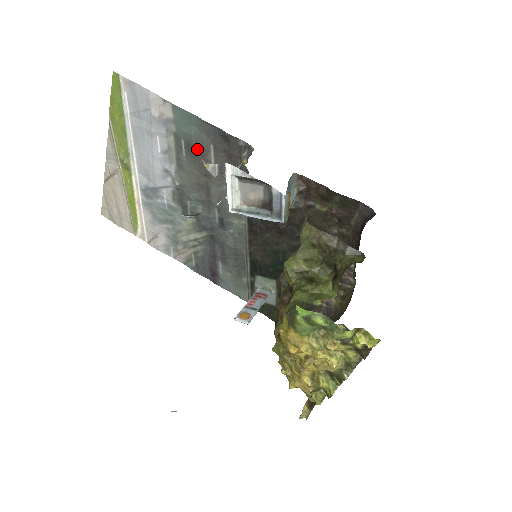
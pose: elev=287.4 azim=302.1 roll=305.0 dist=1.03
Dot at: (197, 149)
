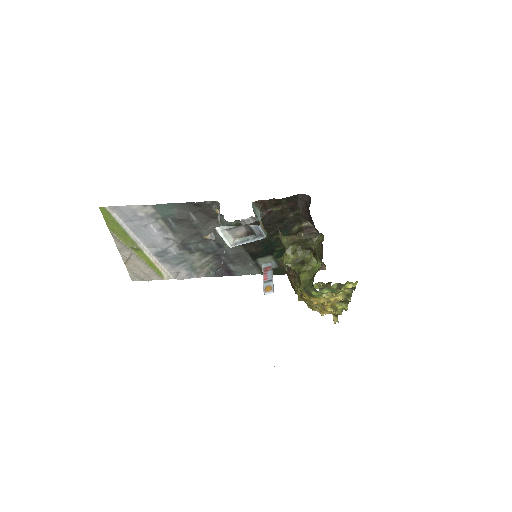
Dot at: (182, 219)
